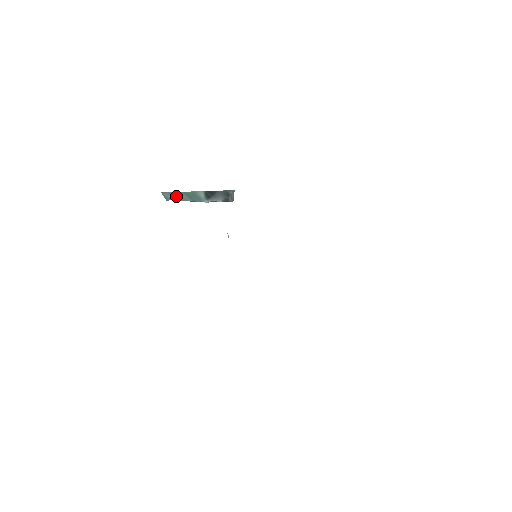
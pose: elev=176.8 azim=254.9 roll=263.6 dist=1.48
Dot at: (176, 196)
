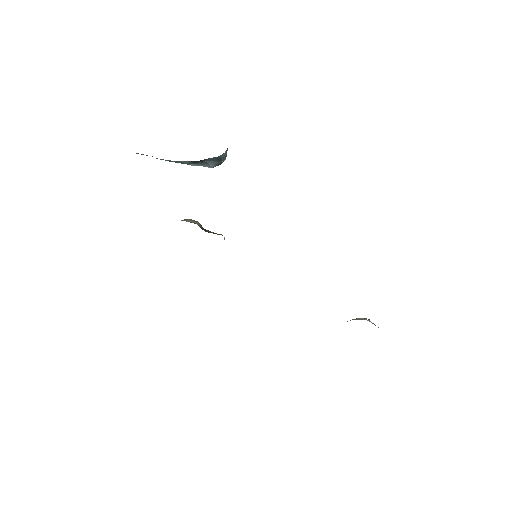
Dot at: occluded
